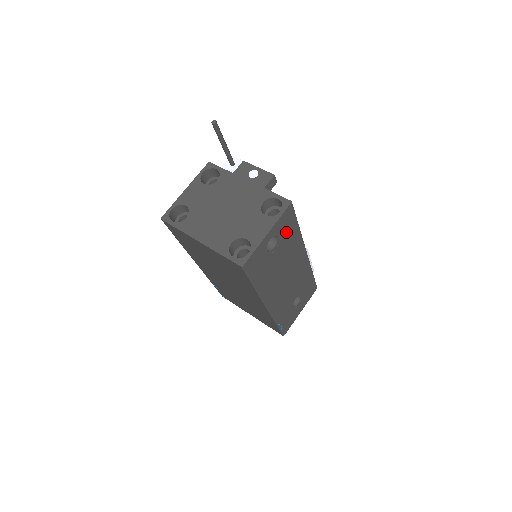
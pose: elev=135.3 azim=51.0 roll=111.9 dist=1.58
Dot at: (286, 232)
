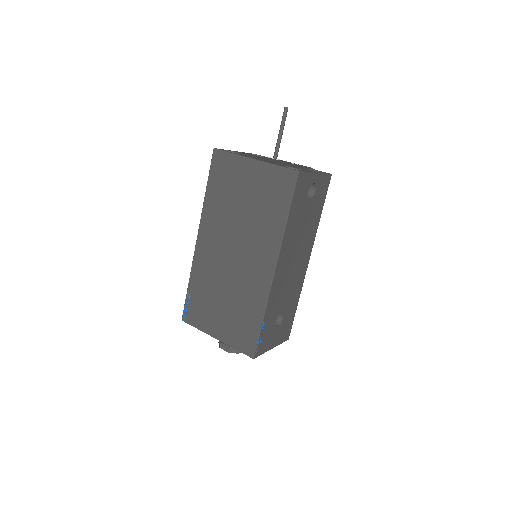
Dot at: (318, 200)
